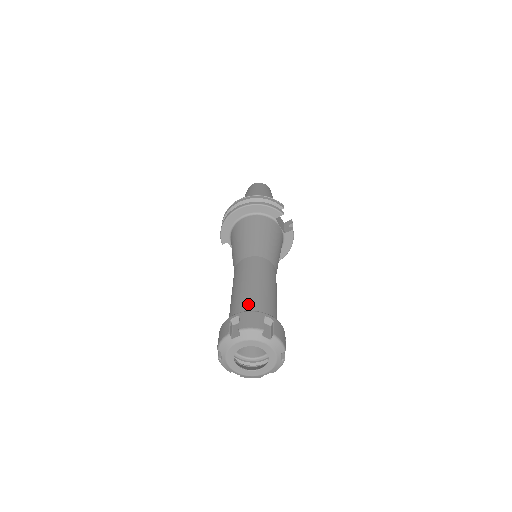
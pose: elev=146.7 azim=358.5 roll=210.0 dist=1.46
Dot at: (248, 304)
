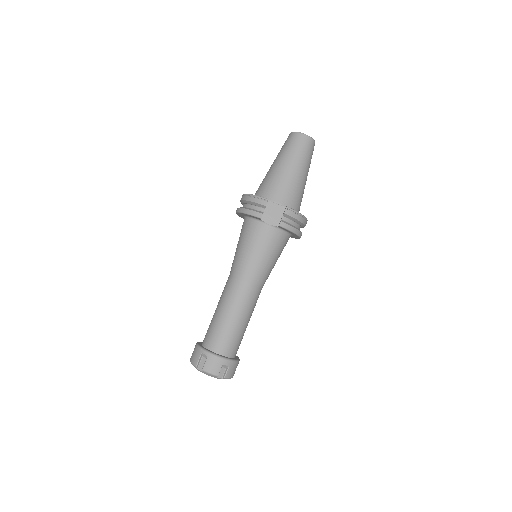
Dot at: (207, 333)
